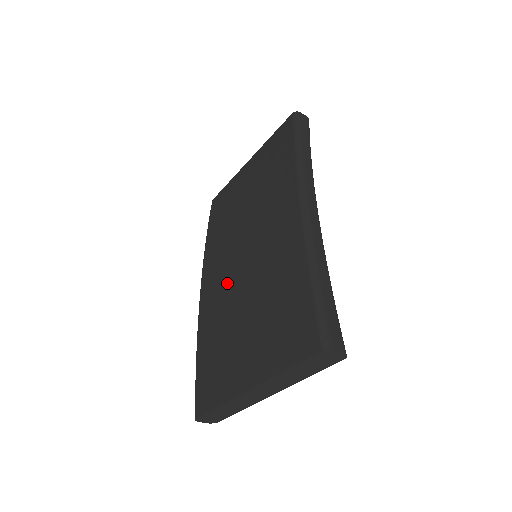
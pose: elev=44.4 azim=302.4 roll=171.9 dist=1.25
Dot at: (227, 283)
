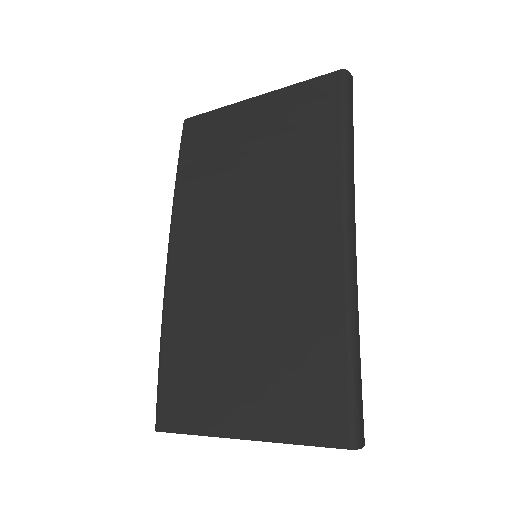
Dot at: (216, 282)
